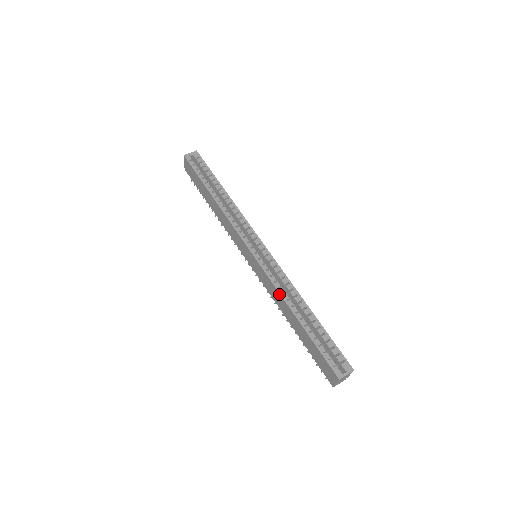
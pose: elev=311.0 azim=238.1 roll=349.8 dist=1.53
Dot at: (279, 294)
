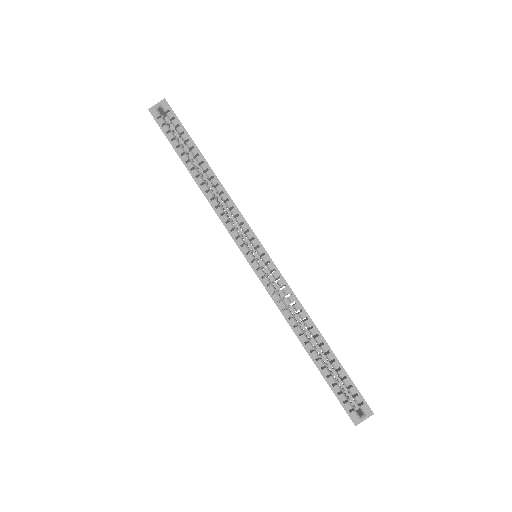
Dot at: occluded
